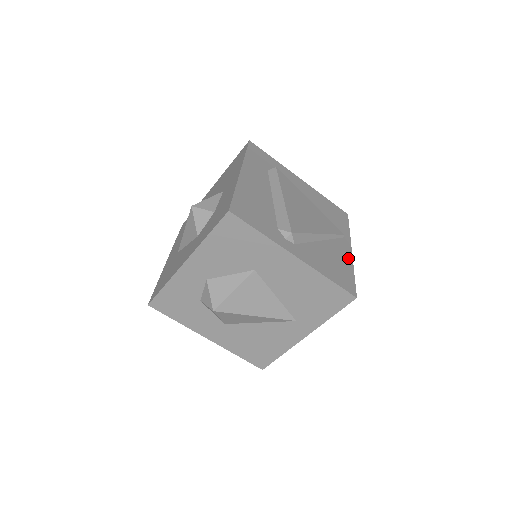
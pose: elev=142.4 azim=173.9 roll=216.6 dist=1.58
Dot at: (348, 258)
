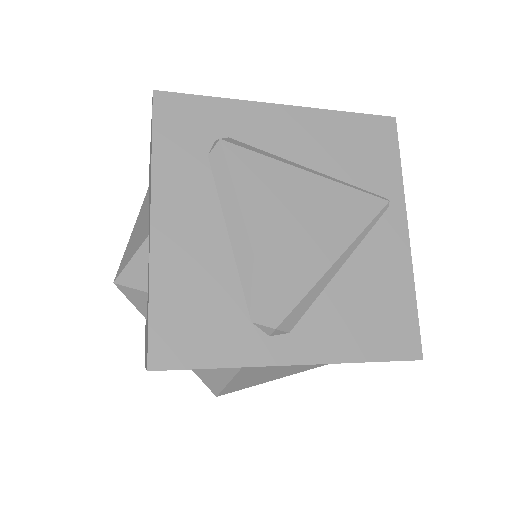
Dot at: (401, 262)
